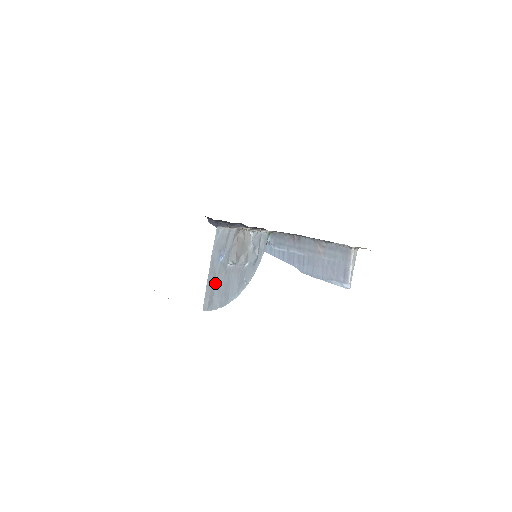
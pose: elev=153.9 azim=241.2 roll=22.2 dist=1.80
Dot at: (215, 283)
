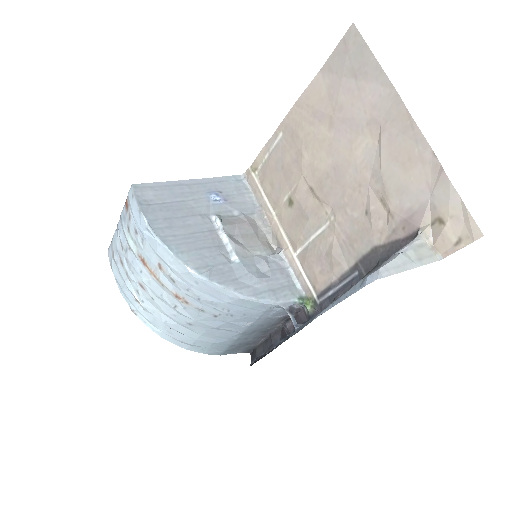
Dot at: (178, 200)
